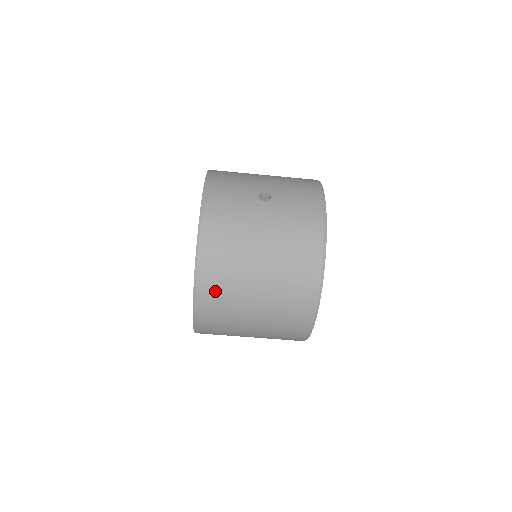
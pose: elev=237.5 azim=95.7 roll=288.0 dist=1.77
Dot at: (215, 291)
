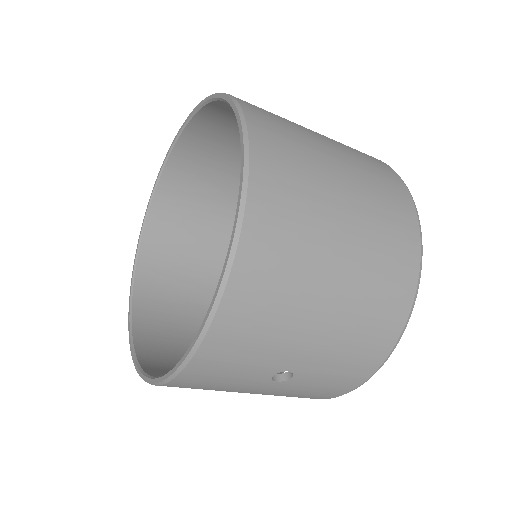
Dot at: occluded
